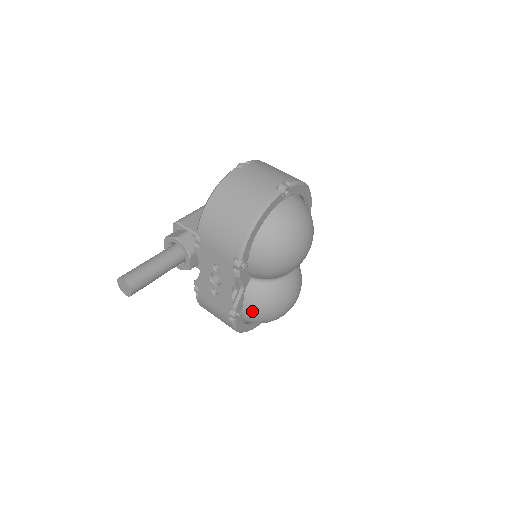
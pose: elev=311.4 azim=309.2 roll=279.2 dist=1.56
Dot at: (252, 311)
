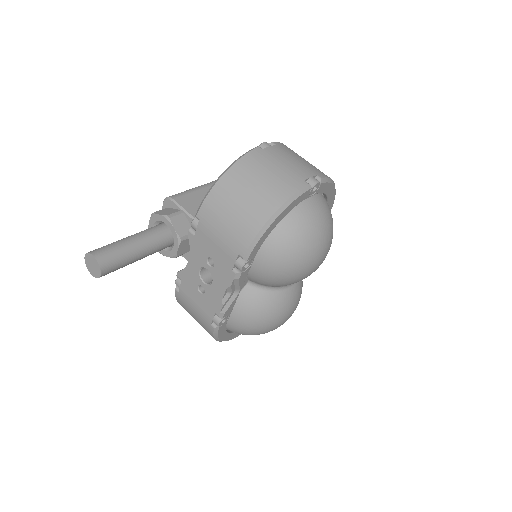
Dot at: (241, 320)
